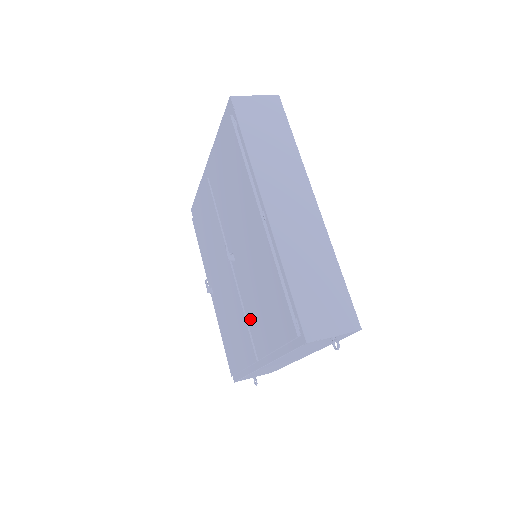
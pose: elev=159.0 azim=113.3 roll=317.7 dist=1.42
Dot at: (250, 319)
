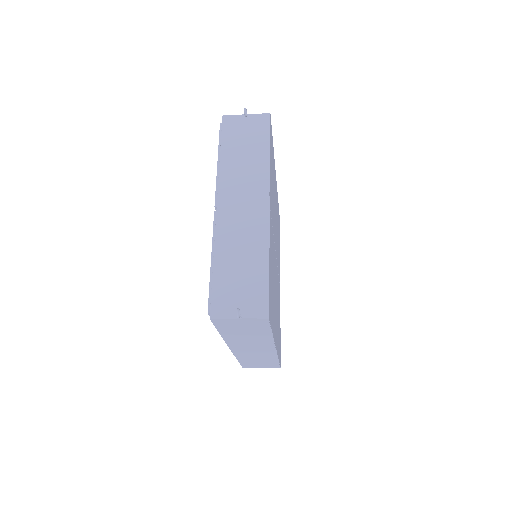
Dot at: occluded
